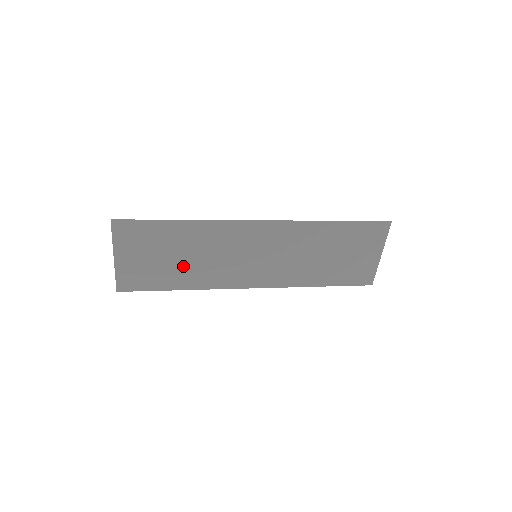
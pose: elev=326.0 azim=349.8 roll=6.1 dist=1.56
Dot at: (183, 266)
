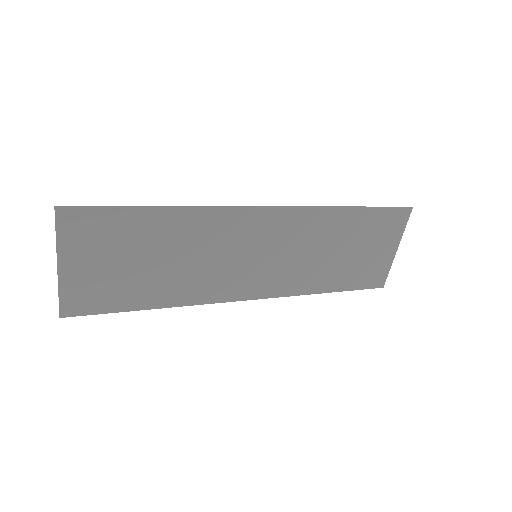
Dot at: (159, 274)
